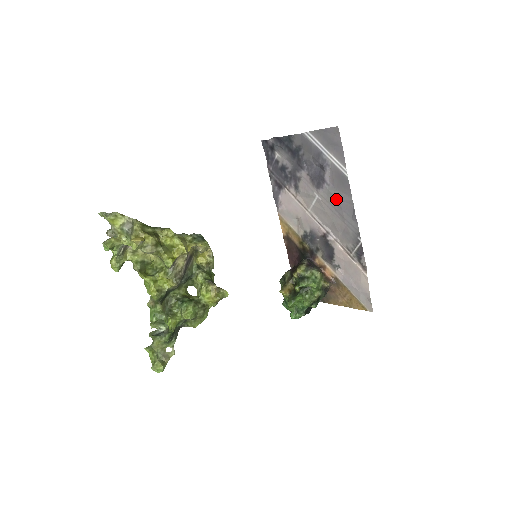
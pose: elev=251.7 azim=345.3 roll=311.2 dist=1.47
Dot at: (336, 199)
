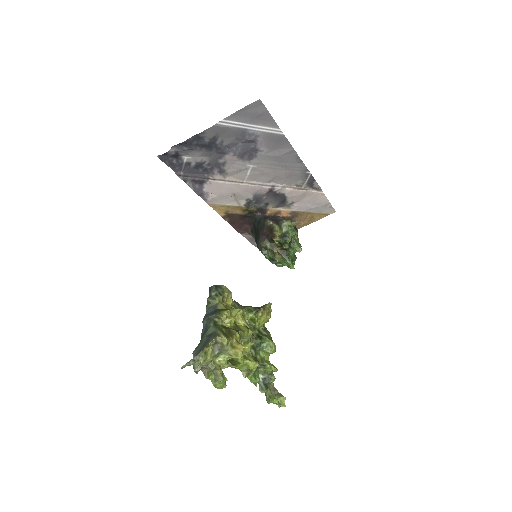
Dot at: (275, 157)
